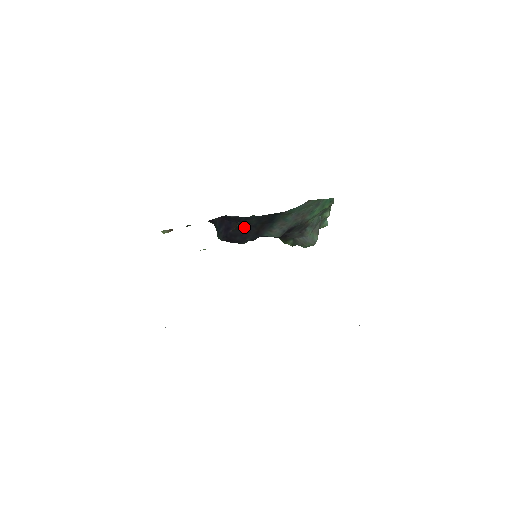
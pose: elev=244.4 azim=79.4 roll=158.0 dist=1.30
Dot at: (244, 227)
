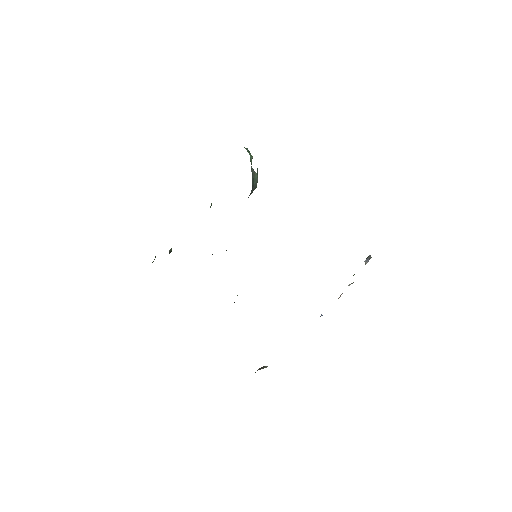
Dot at: occluded
